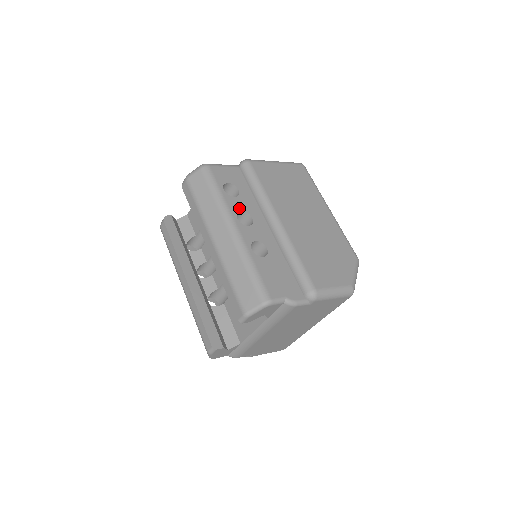
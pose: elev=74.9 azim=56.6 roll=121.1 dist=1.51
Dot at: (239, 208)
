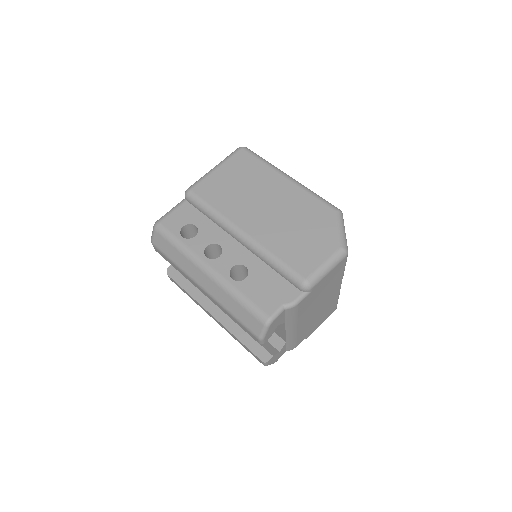
Dot at: (204, 245)
